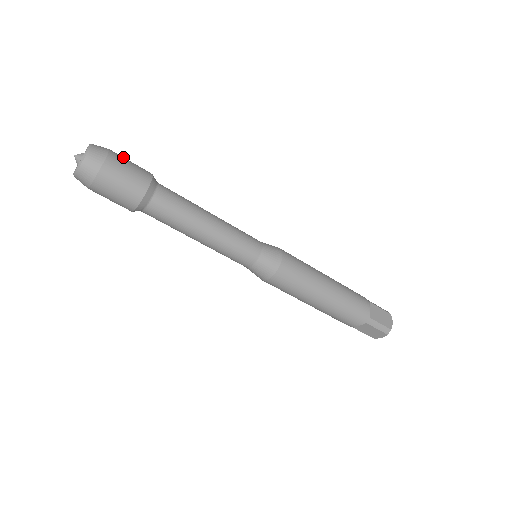
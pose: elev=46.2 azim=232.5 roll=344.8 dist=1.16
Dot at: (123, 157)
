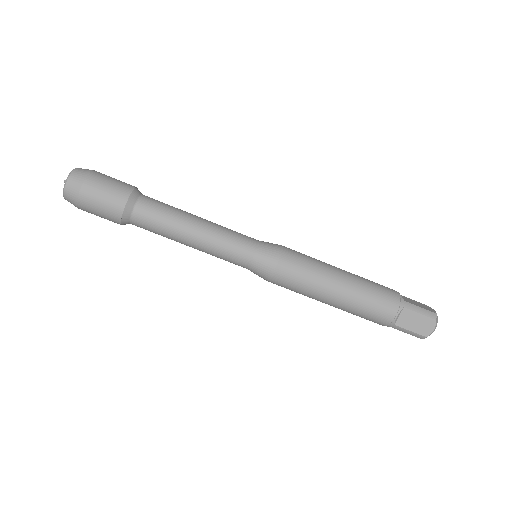
Dot at: occluded
